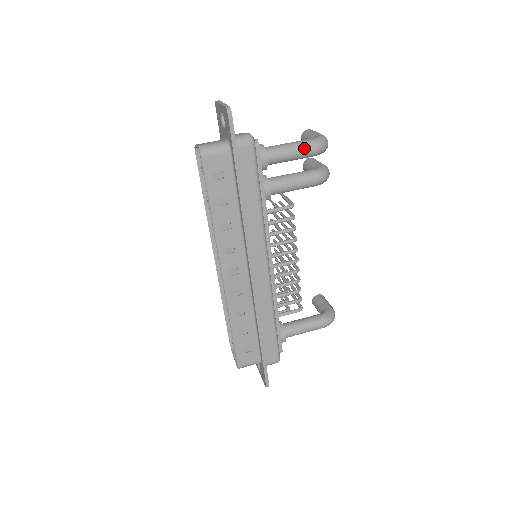
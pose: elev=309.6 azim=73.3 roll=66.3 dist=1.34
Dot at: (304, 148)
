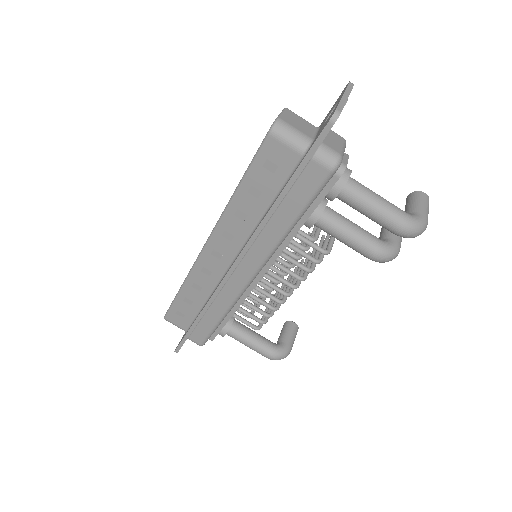
Dot at: (388, 218)
